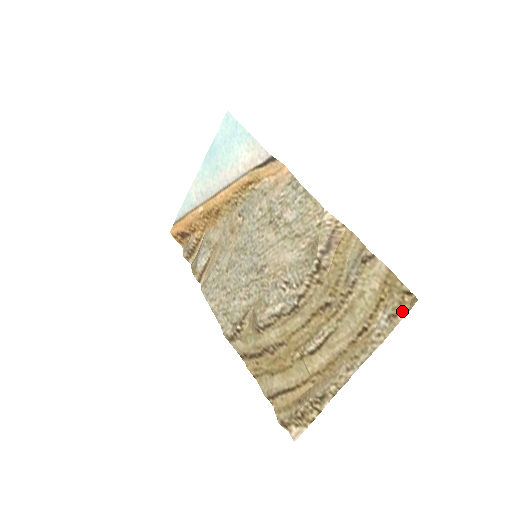
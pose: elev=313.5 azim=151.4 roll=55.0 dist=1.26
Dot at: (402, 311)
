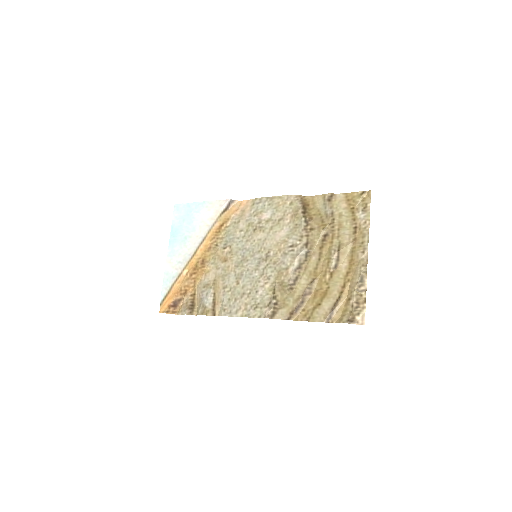
Dot at: (367, 202)
